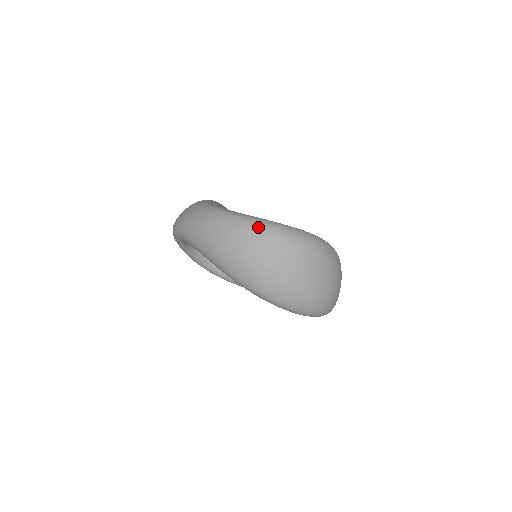
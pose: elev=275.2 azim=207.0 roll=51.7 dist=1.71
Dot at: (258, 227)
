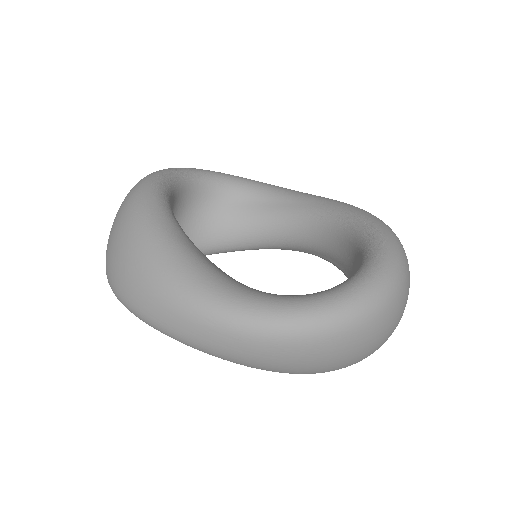
Dot at: (327, 332)
